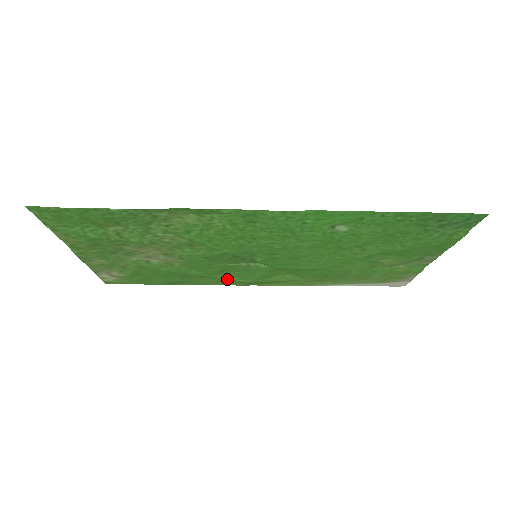
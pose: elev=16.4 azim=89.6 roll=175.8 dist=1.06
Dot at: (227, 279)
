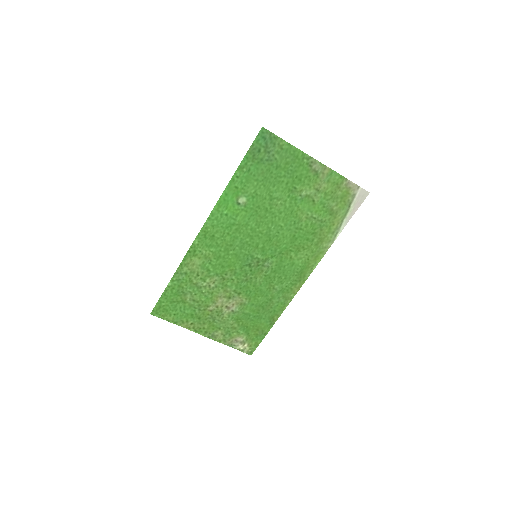
Dot at: (282, 289)
